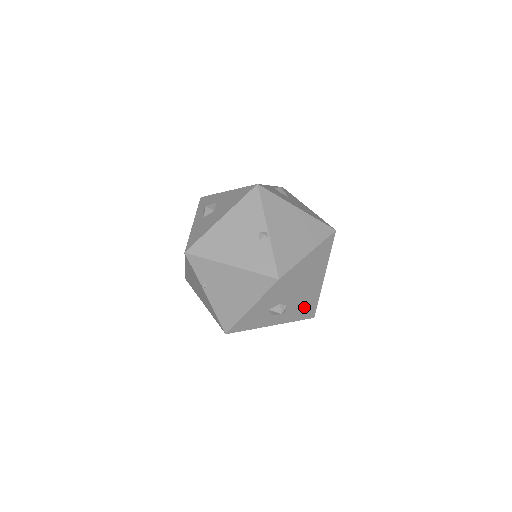
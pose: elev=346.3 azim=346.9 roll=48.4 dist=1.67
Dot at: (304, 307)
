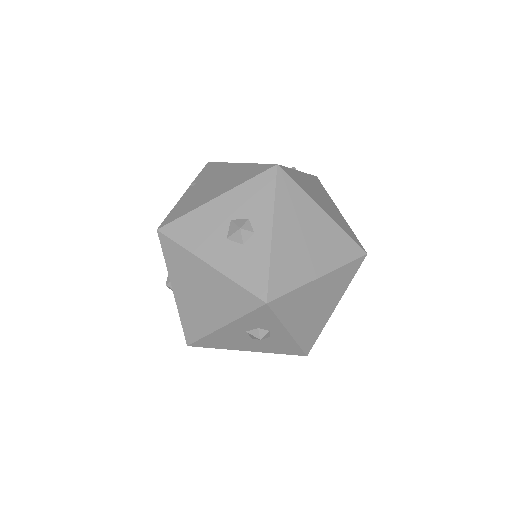
Dot at: (270, 258)
